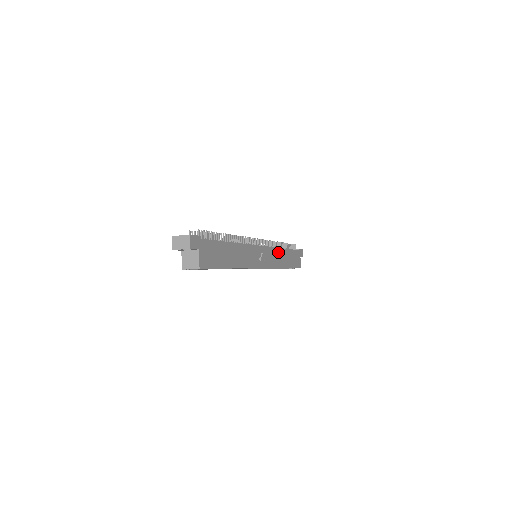
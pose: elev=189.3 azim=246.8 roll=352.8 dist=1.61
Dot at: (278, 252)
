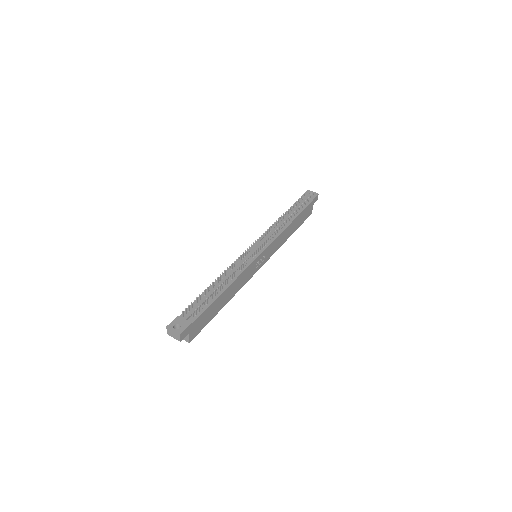
Dot at: (283, 234)
